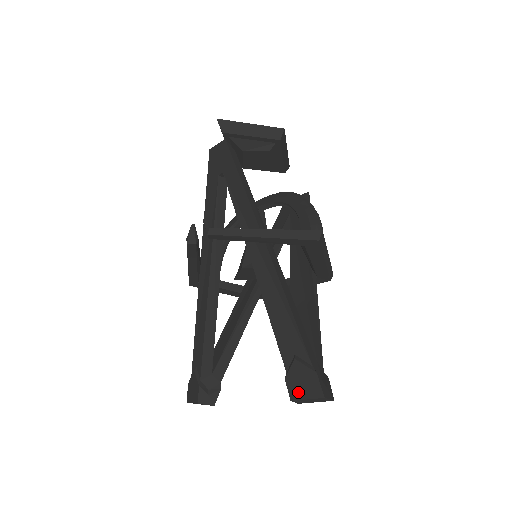
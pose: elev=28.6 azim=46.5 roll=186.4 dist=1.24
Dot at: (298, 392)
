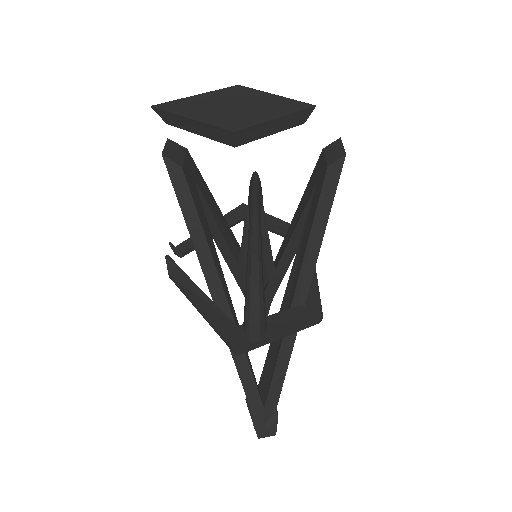
Dot at: occluded
